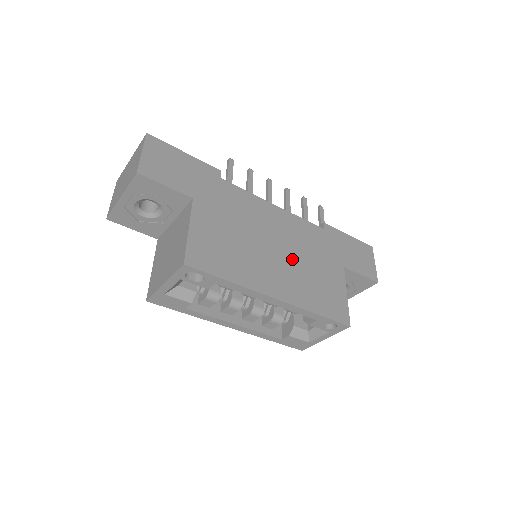
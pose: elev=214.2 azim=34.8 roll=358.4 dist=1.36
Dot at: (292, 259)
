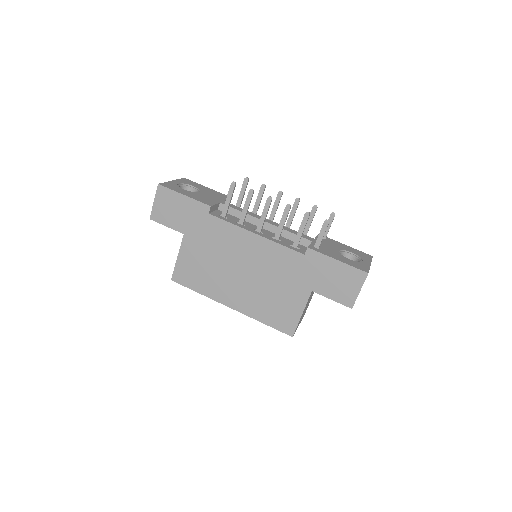
Dot at: (255, 281)
